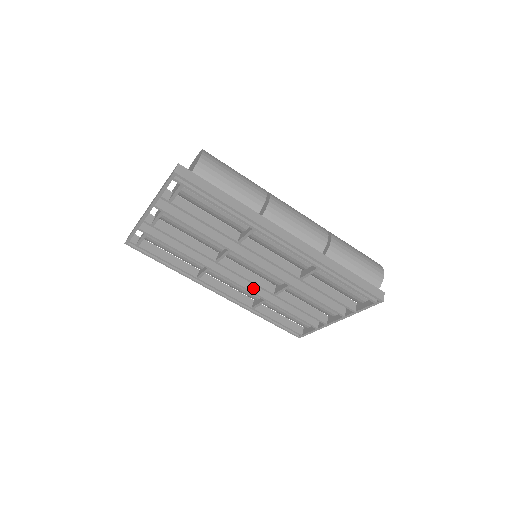
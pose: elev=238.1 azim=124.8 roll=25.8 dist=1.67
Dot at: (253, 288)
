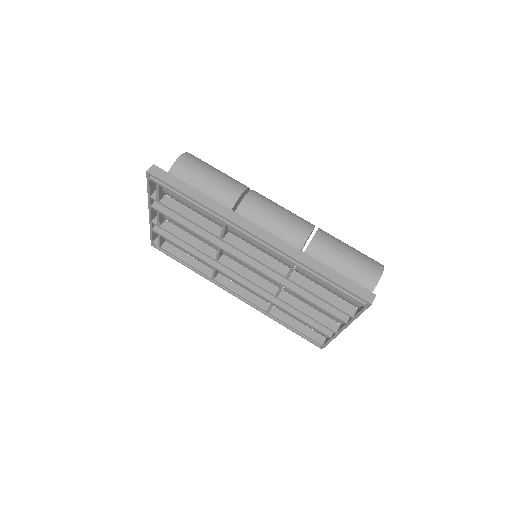
Dot at: (259, 290)
